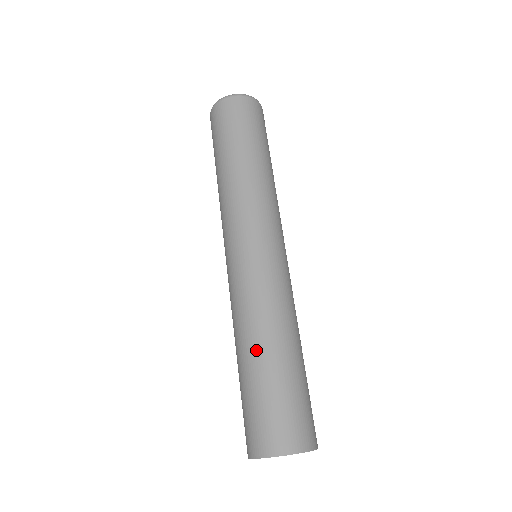
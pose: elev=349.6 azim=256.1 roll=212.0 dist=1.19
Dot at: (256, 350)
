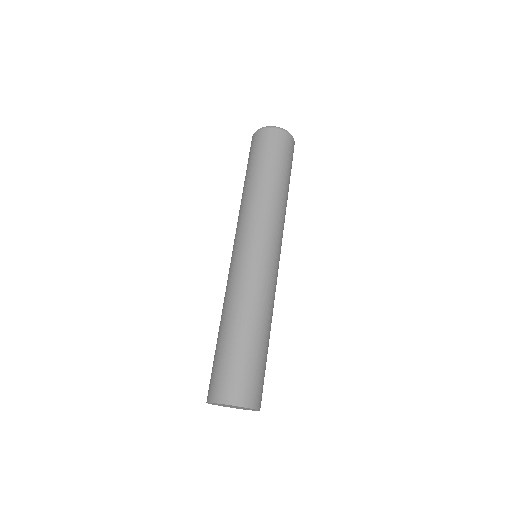
Dot at: (227, 325)
